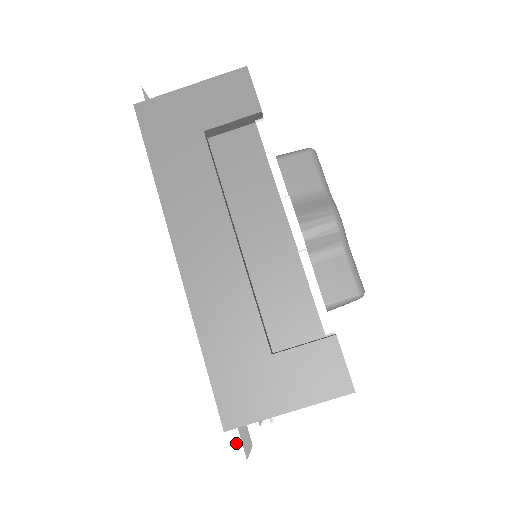
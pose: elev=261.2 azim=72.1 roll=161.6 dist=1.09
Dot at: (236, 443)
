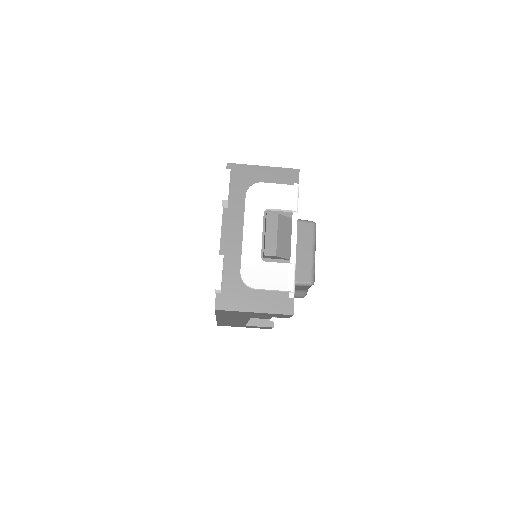
Dot at: occluded
